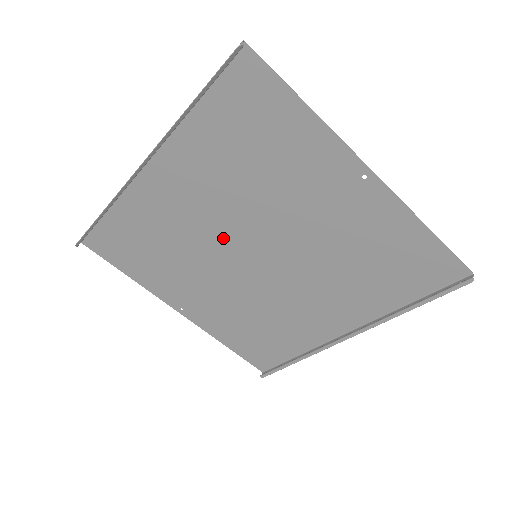
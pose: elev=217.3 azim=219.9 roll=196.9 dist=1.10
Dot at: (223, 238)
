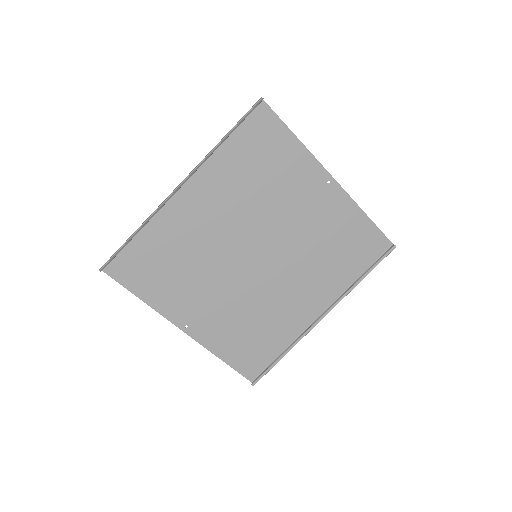
Dot at: (232, 244)
